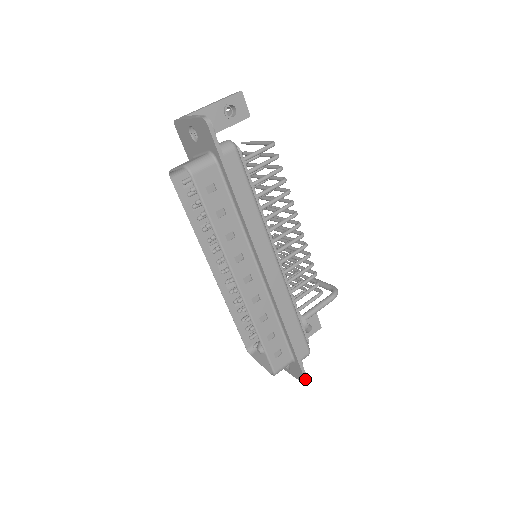
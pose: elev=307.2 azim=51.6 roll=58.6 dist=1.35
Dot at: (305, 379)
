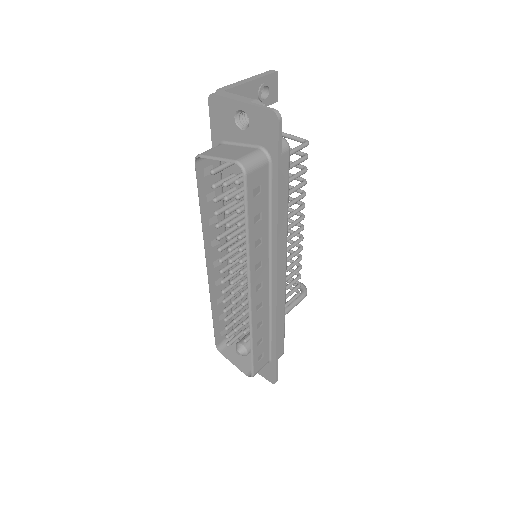
Dot at: (276, 379)
